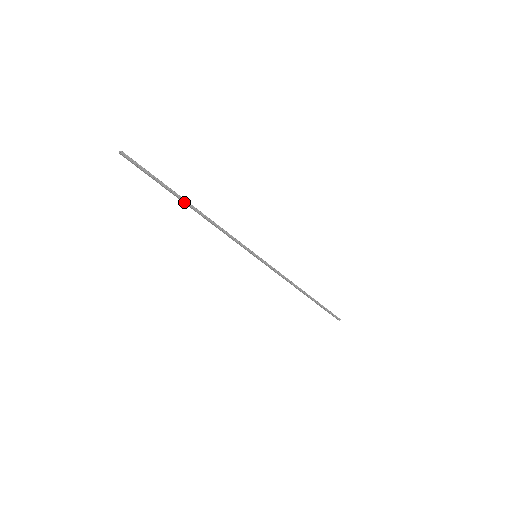
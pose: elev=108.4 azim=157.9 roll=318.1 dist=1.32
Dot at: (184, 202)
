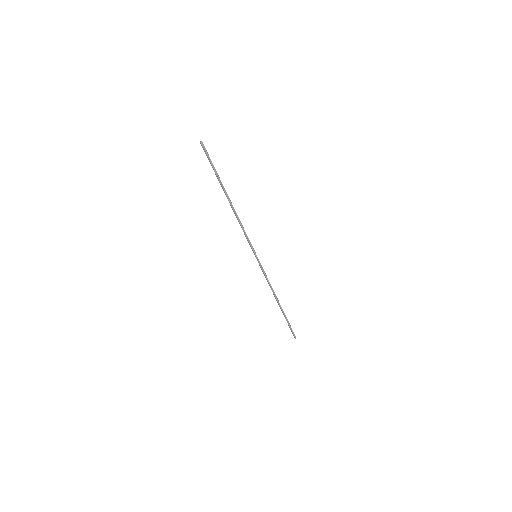
Dot at: (225, 194)
